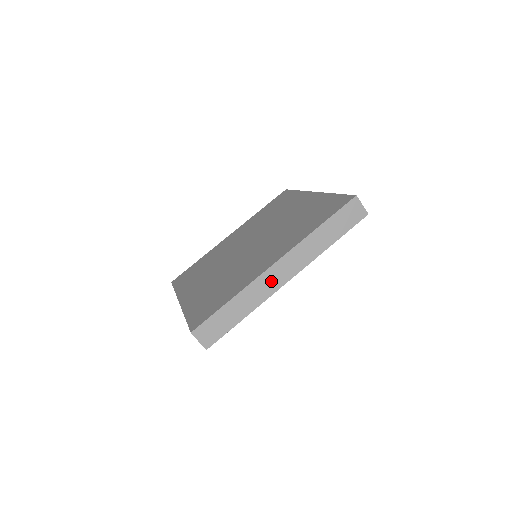
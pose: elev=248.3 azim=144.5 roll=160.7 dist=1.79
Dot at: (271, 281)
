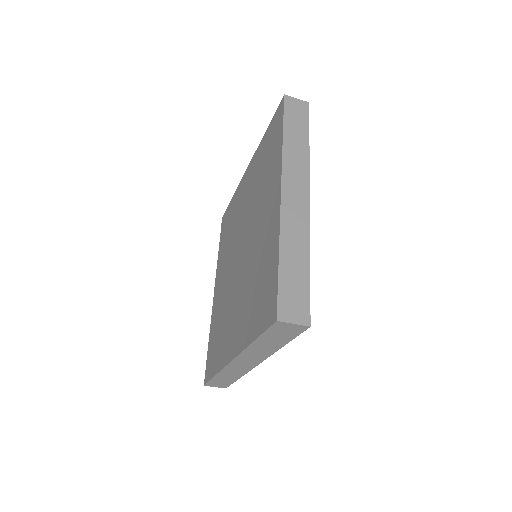
Dot at: (240, 367)
